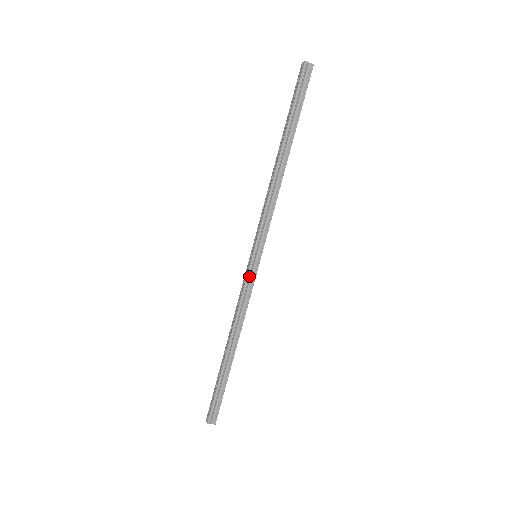
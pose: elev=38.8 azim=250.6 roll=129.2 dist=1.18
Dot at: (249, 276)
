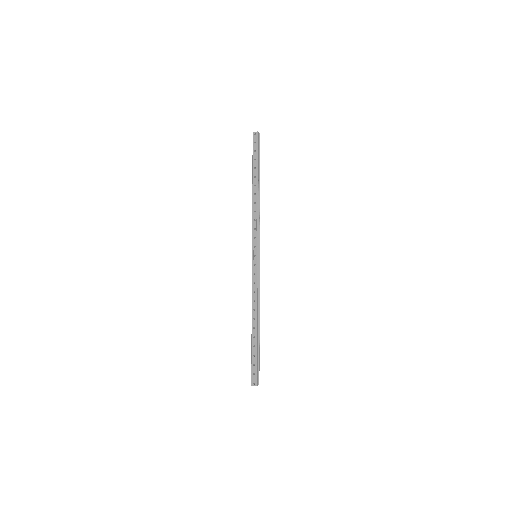
Dot at: (258, 270)
